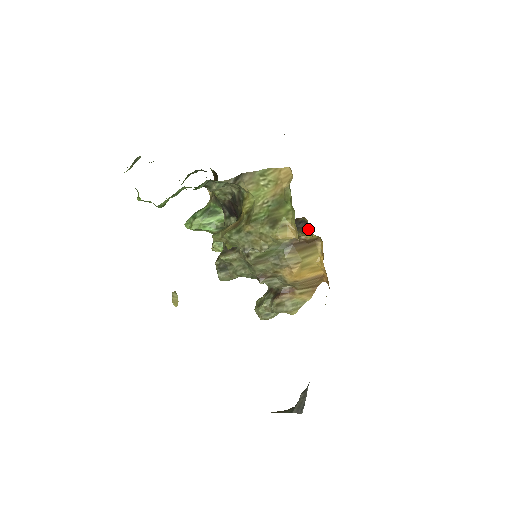
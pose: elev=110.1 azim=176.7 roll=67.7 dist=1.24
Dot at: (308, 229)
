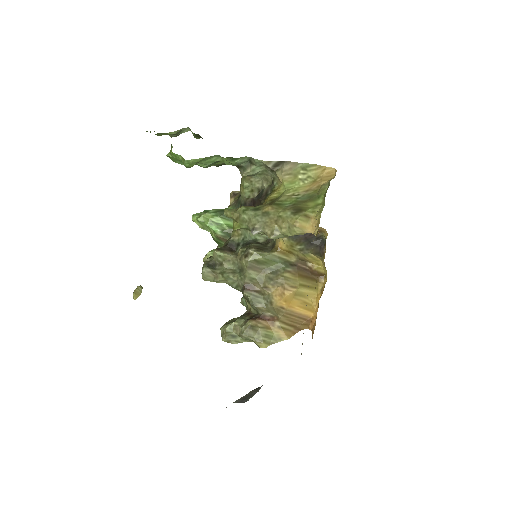
Dot at: (322, 248)
